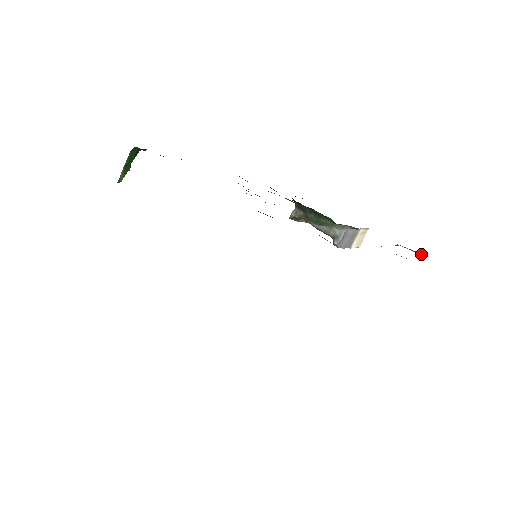
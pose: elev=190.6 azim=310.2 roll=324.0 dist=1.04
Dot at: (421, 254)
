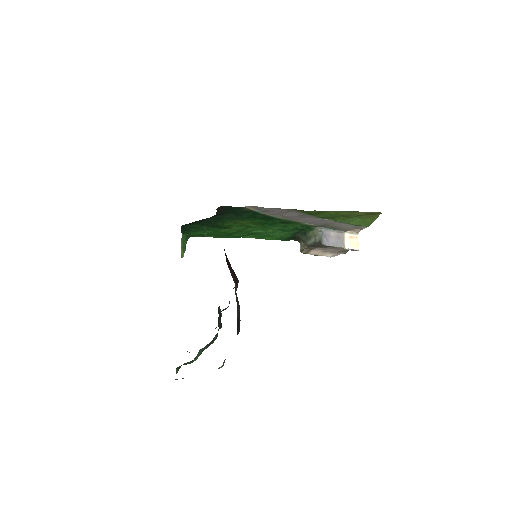
Dot at: (376, 217)
